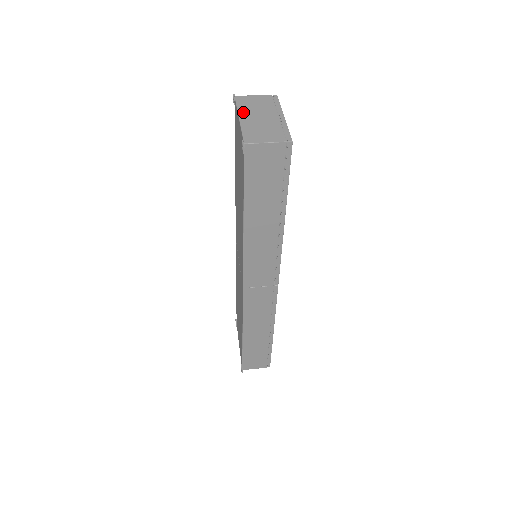
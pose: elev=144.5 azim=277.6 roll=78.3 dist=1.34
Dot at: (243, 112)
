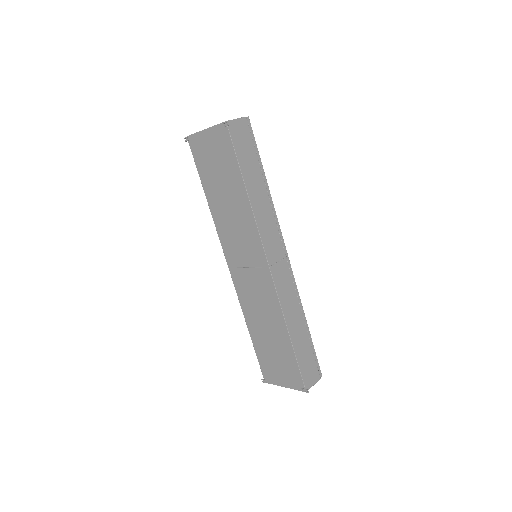
Dot at: (203, 130)
